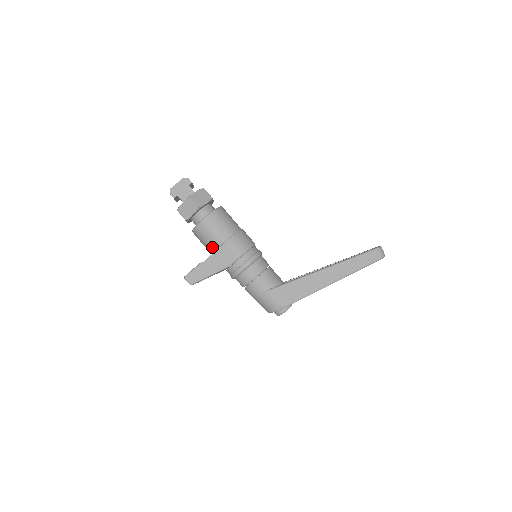
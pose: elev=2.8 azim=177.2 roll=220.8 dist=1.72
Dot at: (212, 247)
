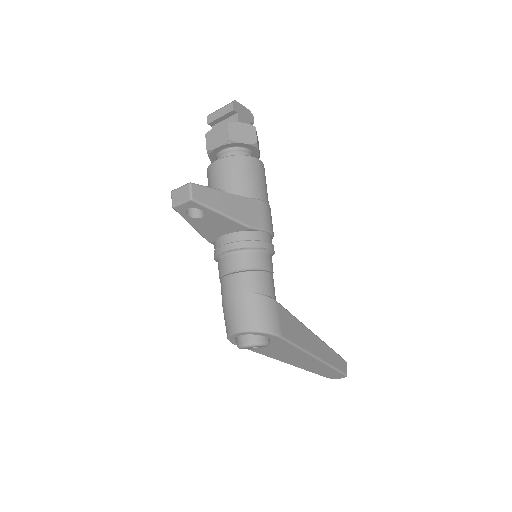
Dot at: (241, 191)
